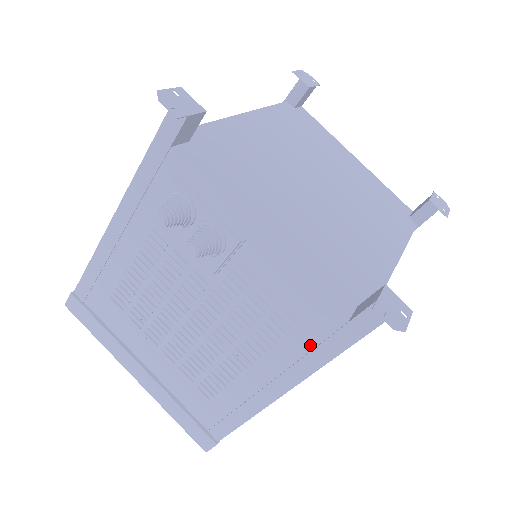
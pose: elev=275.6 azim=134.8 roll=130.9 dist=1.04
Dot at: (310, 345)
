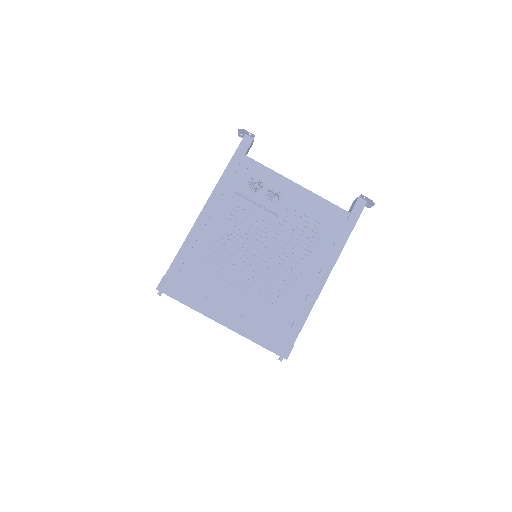
Dot at: (336, 235)
